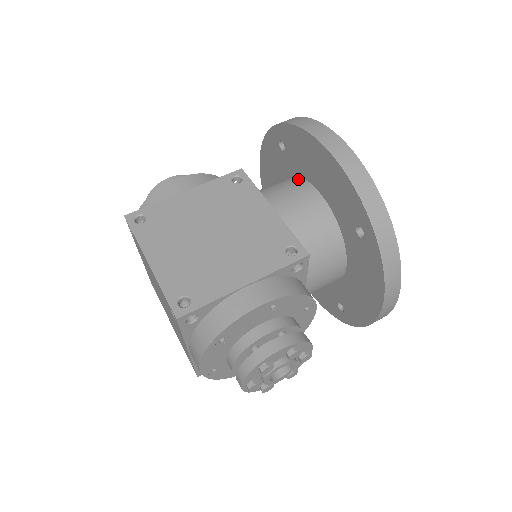
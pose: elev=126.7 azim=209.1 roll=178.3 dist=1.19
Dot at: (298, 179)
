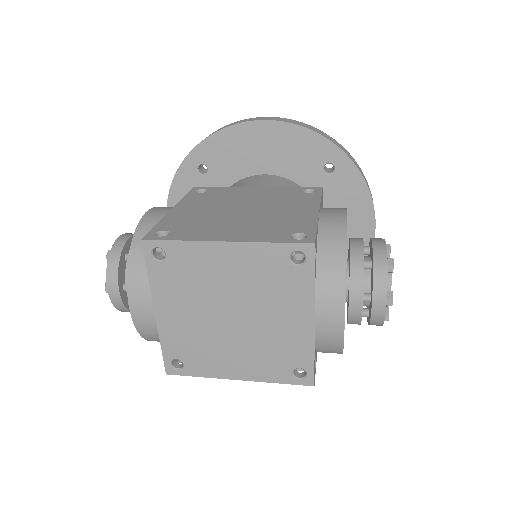
Dot at: (239, 181)
